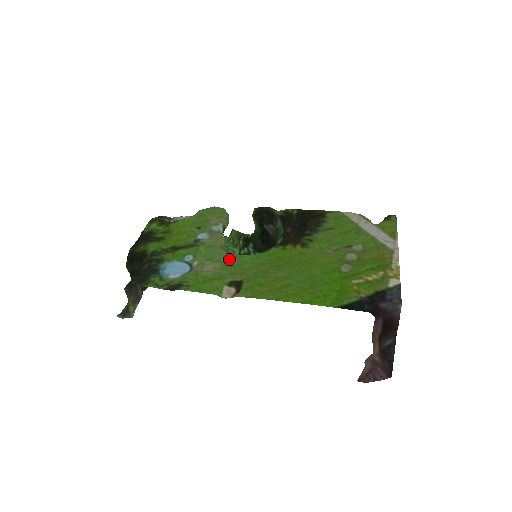
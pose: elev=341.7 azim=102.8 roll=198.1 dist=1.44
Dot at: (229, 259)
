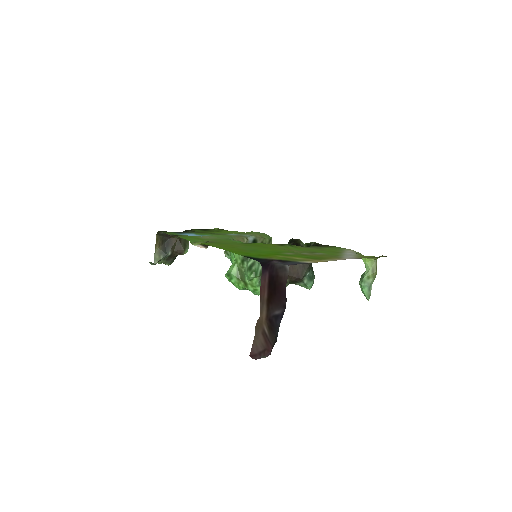
Dot at: (226, 239)
